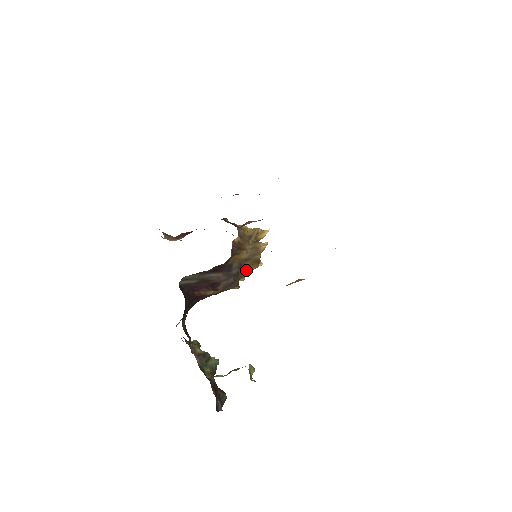
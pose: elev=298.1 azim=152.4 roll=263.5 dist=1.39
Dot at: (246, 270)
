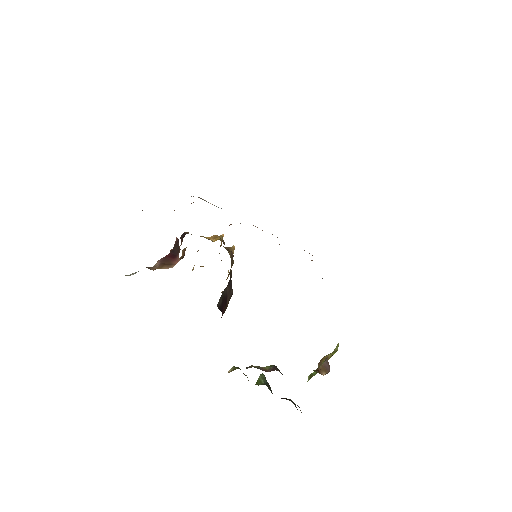
Dot at: occluded
